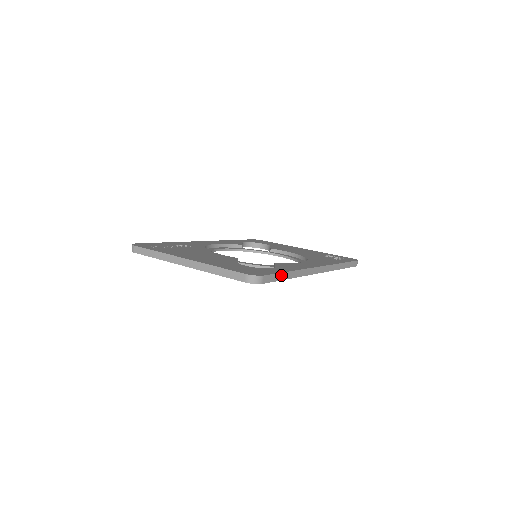
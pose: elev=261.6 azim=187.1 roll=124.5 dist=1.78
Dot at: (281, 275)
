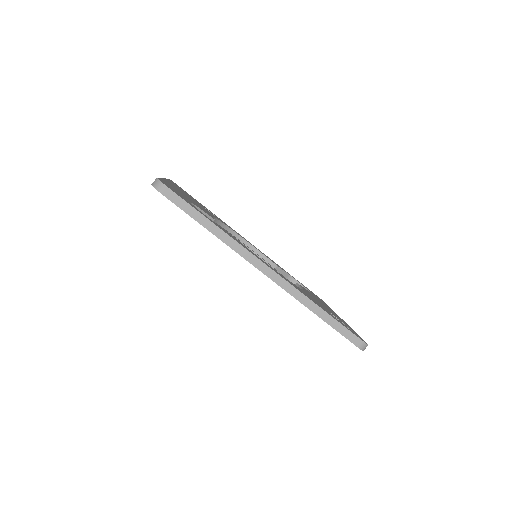
Dot at: (195, 212)
